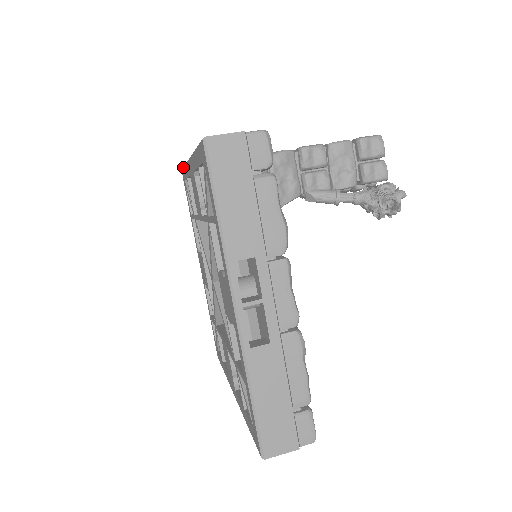
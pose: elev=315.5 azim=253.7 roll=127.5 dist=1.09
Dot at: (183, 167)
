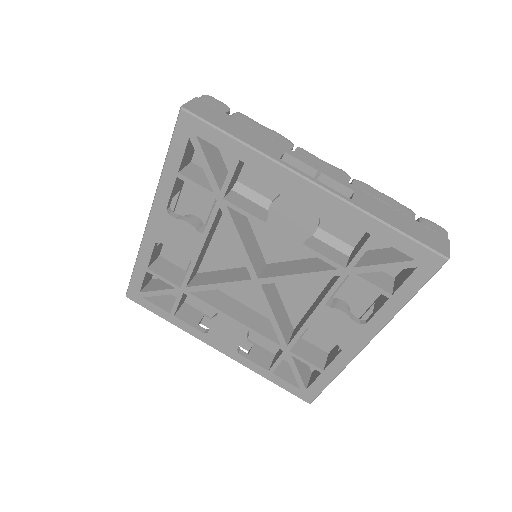
Dot at: (131, 276)
